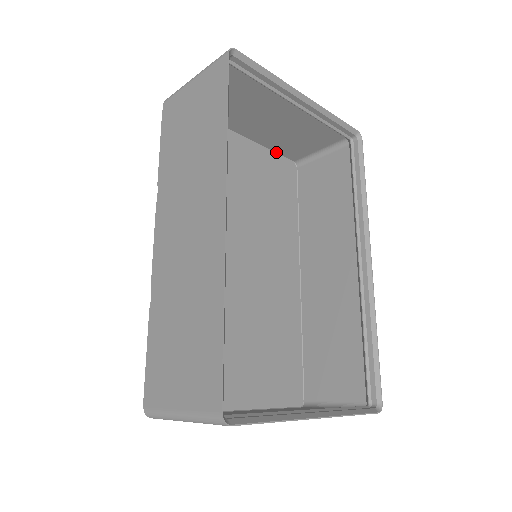
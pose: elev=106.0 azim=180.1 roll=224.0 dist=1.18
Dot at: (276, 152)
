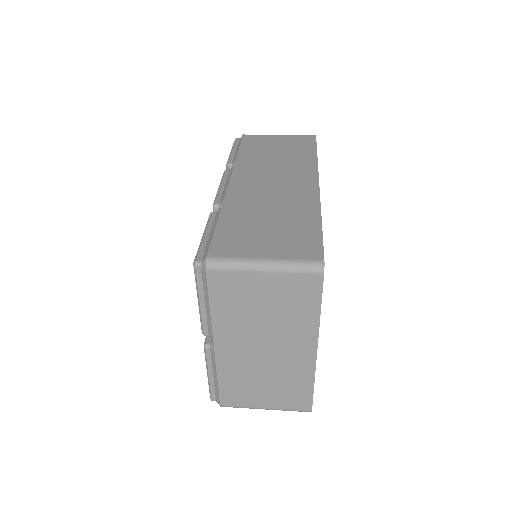
Dot at: occluded
